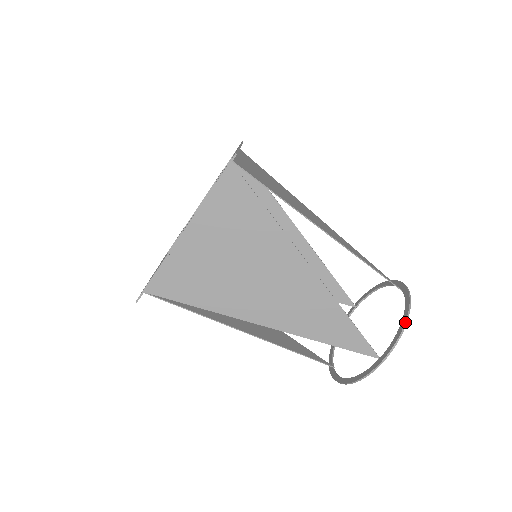
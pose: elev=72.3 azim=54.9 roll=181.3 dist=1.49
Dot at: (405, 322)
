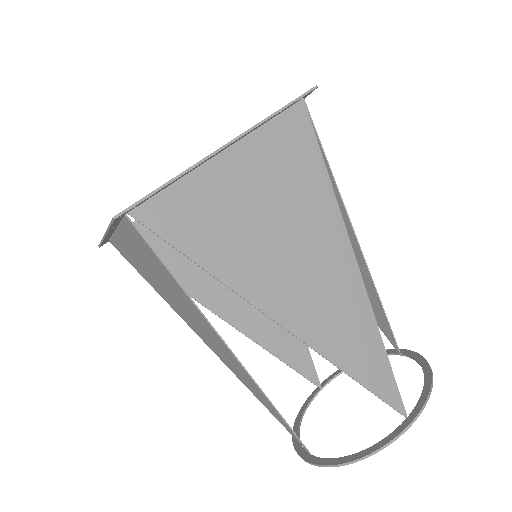
Dot at: (432, 374)
